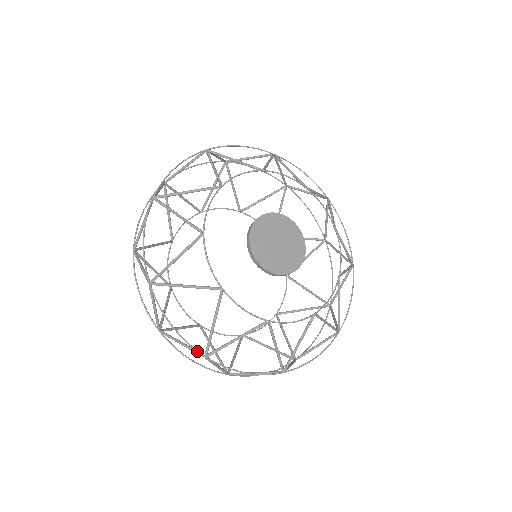
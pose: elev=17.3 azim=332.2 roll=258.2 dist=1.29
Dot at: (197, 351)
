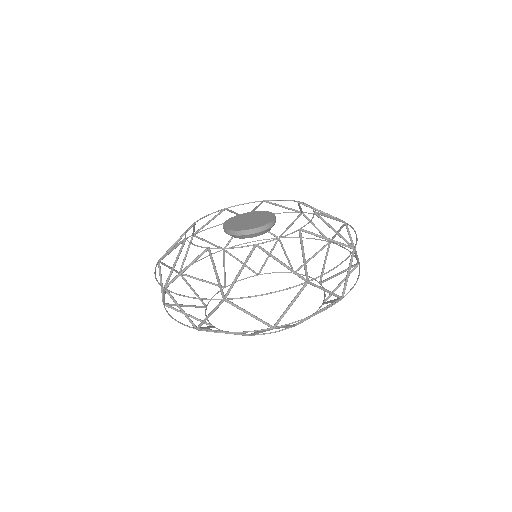
Dot at: (161, 285)
